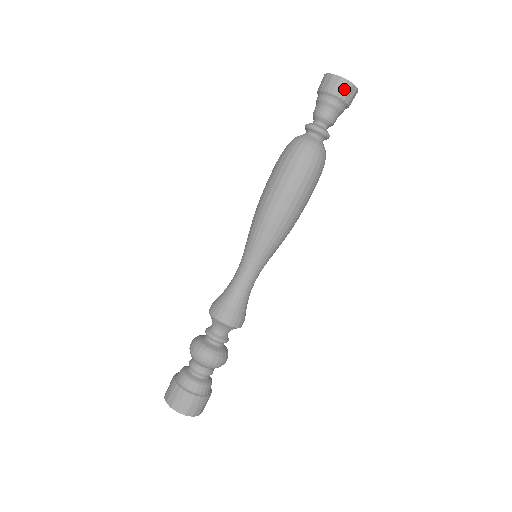
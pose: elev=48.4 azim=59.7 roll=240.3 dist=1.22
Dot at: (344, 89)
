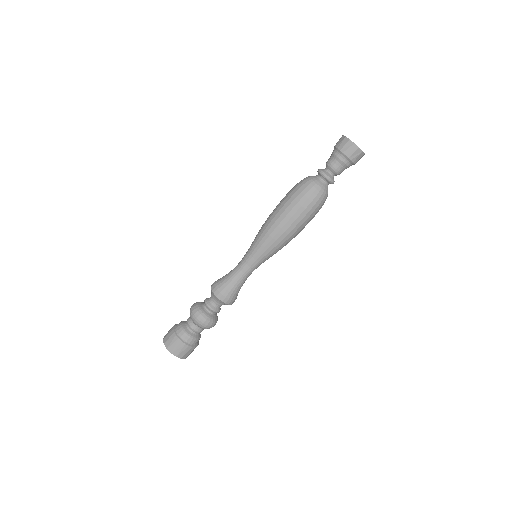
Dot at: (350, 149)
